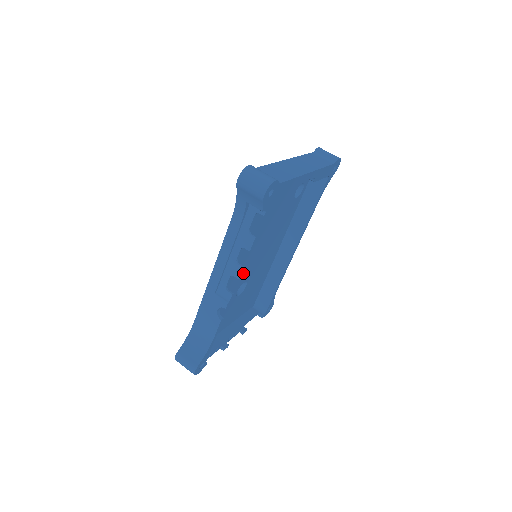
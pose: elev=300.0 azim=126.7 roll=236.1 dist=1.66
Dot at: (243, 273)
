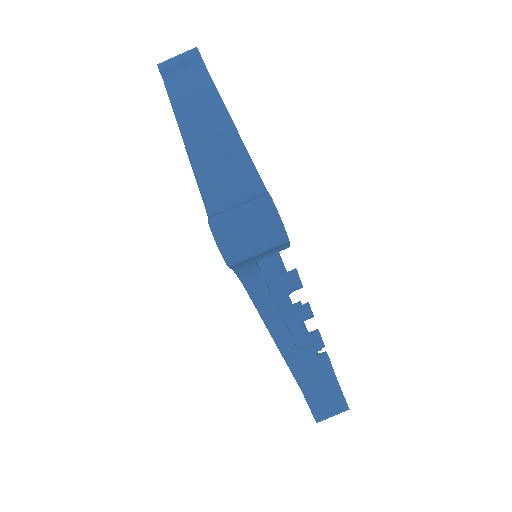
Dot at: occluded
